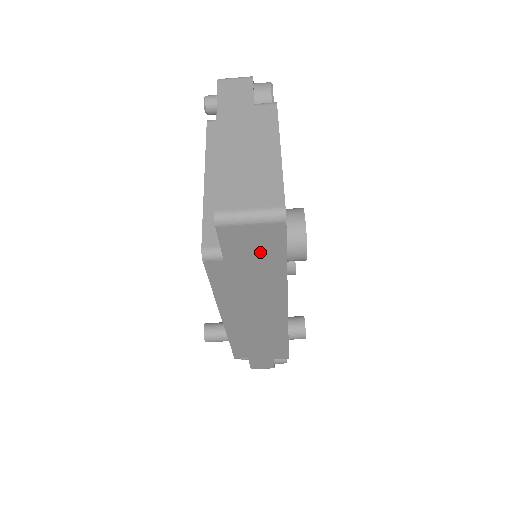
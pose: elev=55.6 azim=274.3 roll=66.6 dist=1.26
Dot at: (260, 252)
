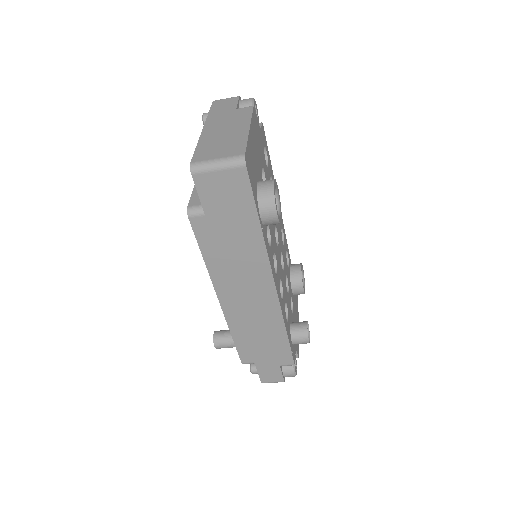
Dot at: (233, 204)
